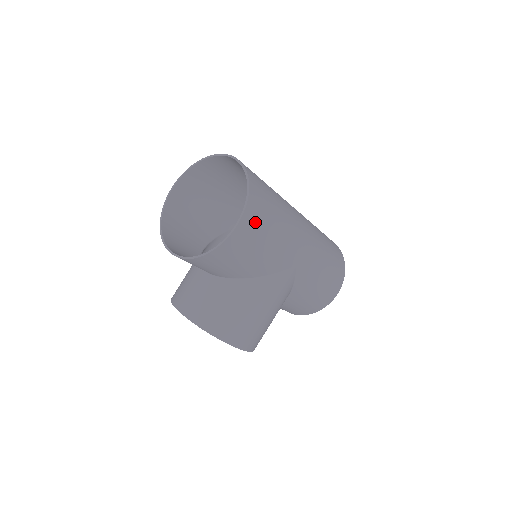
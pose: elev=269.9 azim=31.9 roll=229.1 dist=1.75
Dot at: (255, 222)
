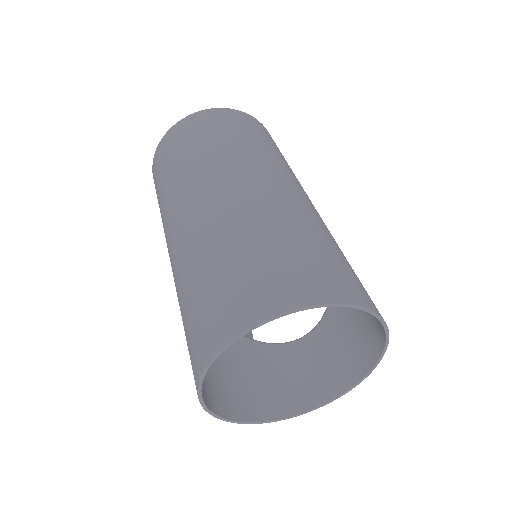
Dot at: (361, 288)
